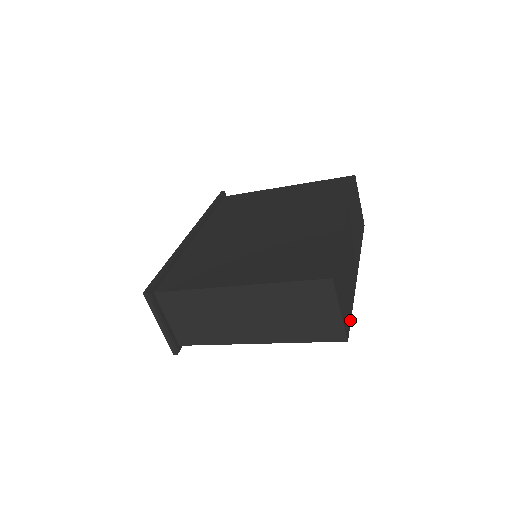
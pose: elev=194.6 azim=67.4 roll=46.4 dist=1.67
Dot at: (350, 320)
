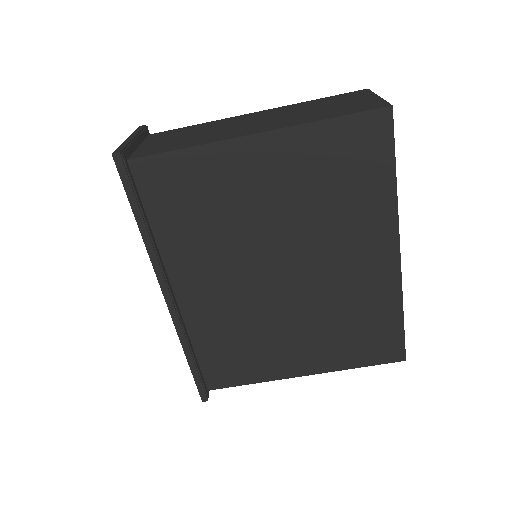
Dot at: (394, 147)
